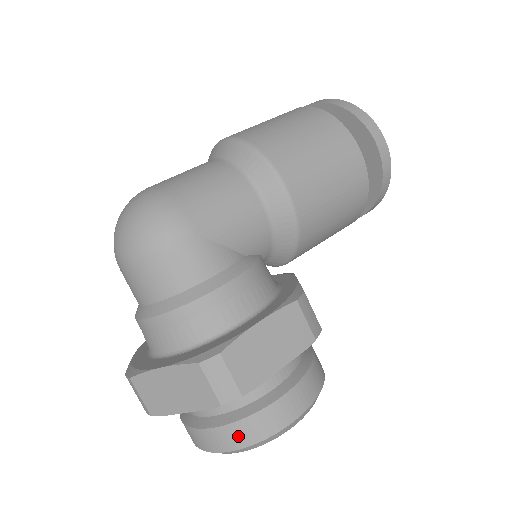
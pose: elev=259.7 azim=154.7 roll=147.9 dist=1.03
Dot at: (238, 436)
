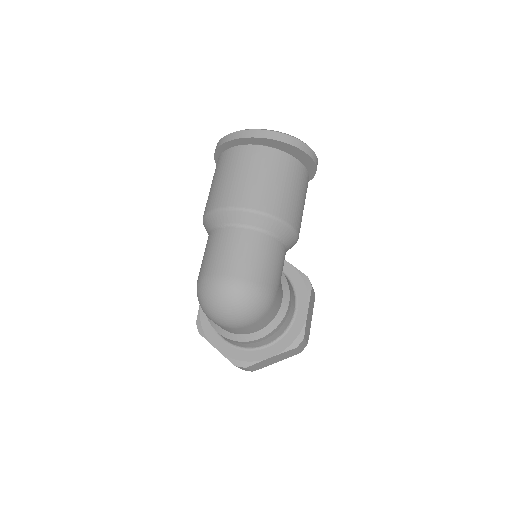
Dot at: occluded
